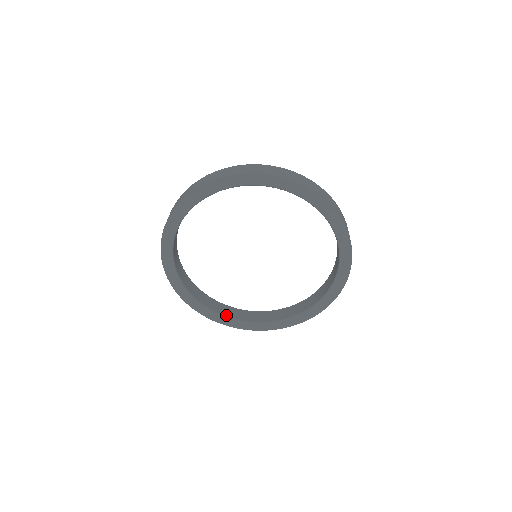
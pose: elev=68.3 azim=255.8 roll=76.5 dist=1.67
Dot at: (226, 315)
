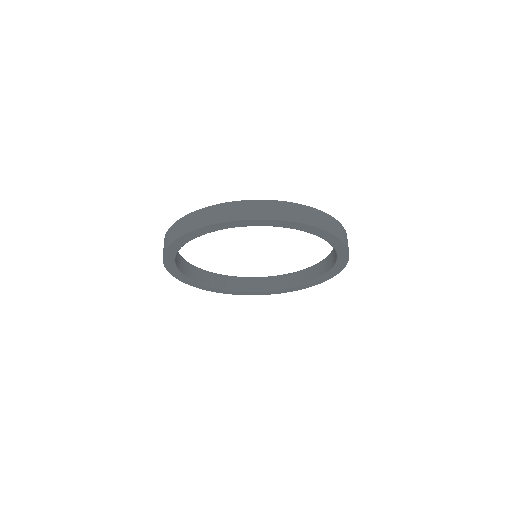
Dot at: (254, 290)
